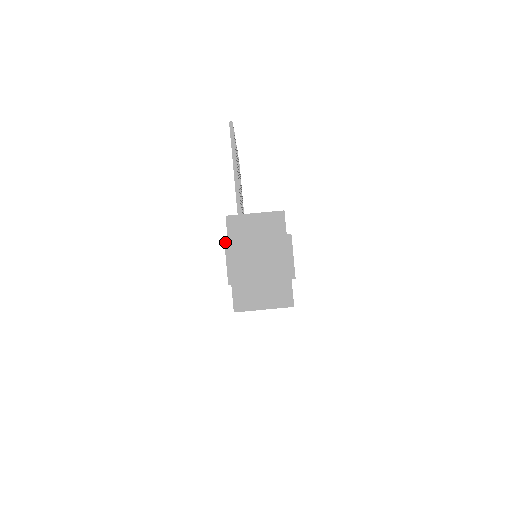
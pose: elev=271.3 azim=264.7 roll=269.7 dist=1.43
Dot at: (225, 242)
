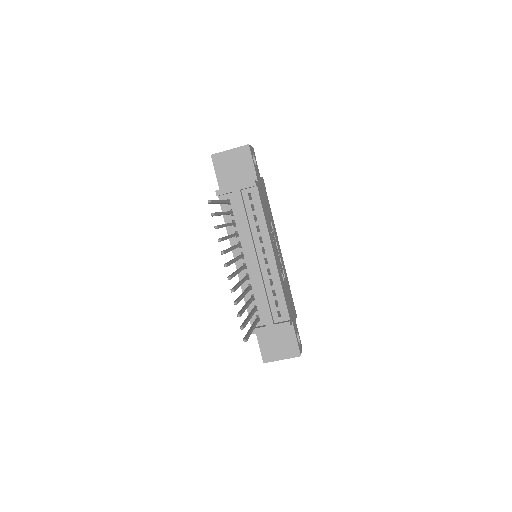
Dot at: occluded
